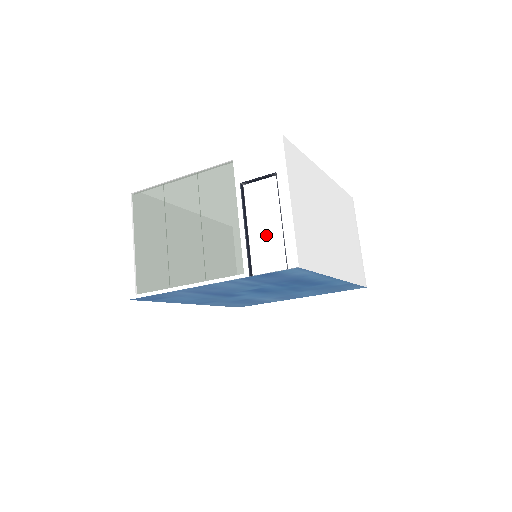
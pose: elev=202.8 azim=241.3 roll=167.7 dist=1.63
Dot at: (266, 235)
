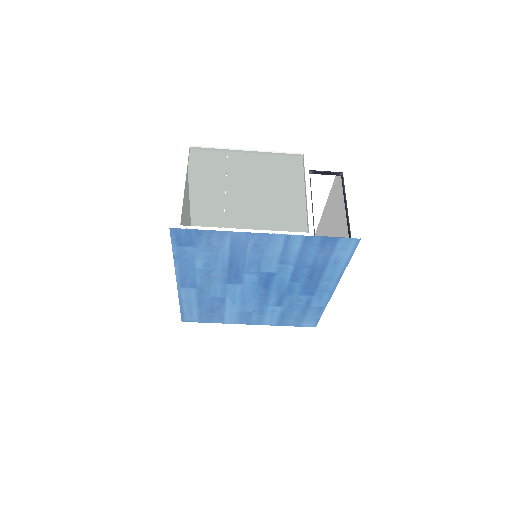
Dot at: occluded
